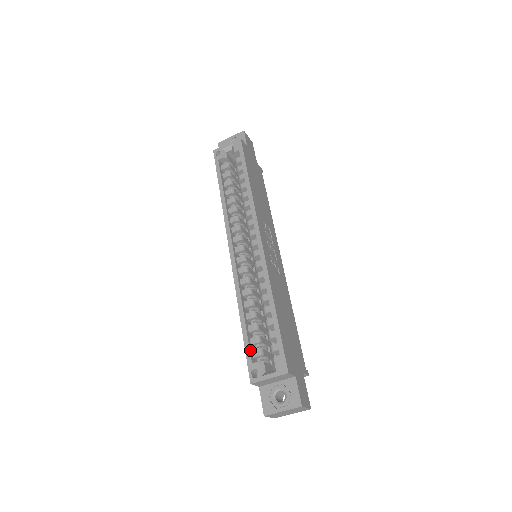
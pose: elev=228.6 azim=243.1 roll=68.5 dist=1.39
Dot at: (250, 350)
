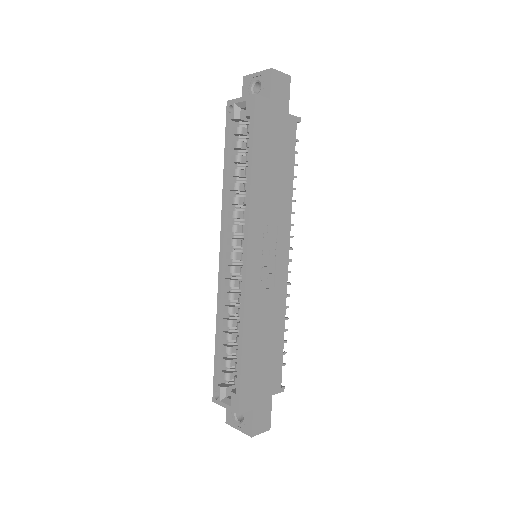
Dot at: (218, 371)
